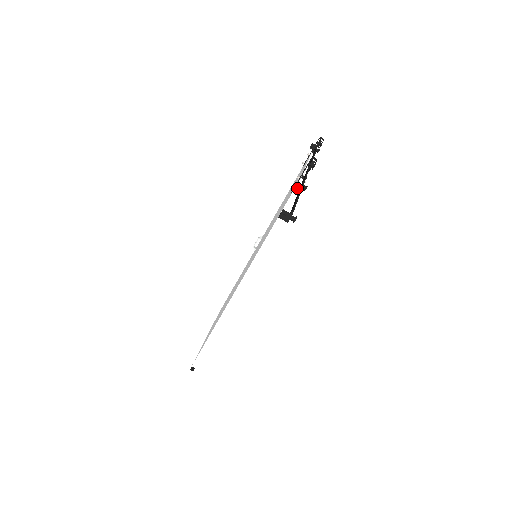
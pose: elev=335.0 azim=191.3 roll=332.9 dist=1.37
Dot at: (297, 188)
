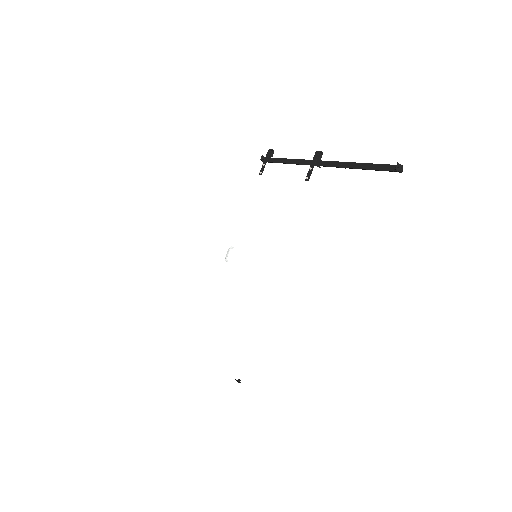
Dot at: (315, 175)
